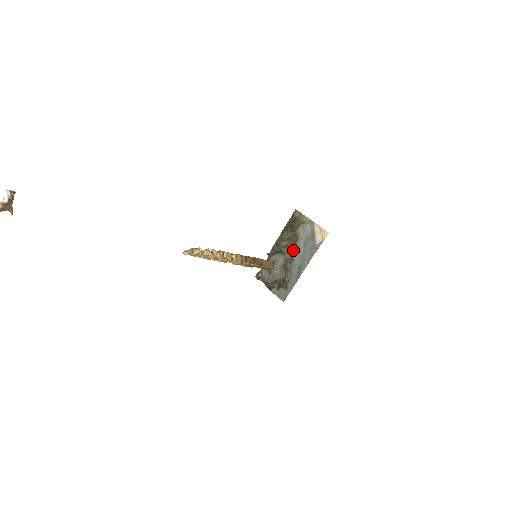
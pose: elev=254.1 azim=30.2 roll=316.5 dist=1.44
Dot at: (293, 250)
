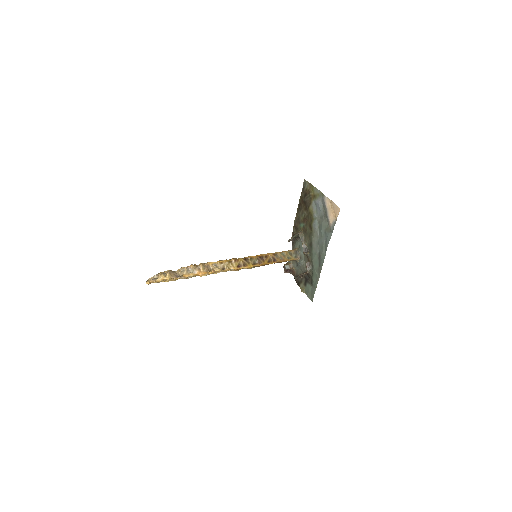
Dot at: (310, 235)
